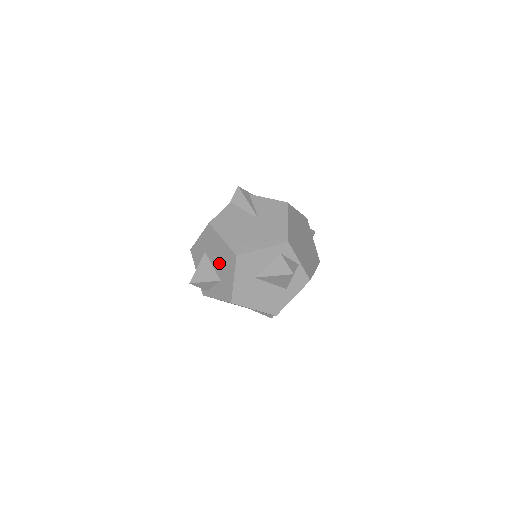
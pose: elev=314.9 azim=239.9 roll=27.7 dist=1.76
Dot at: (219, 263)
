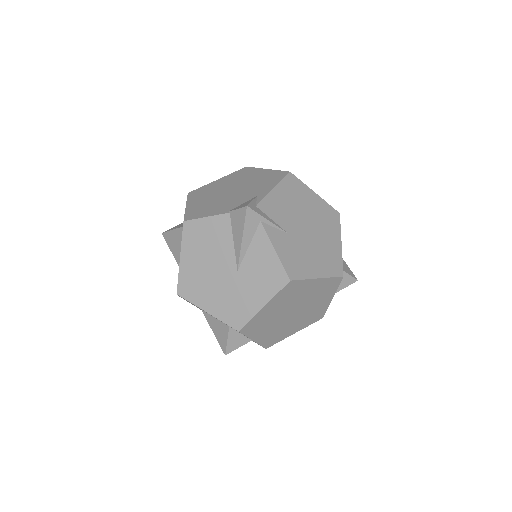
Dot at: occluded
